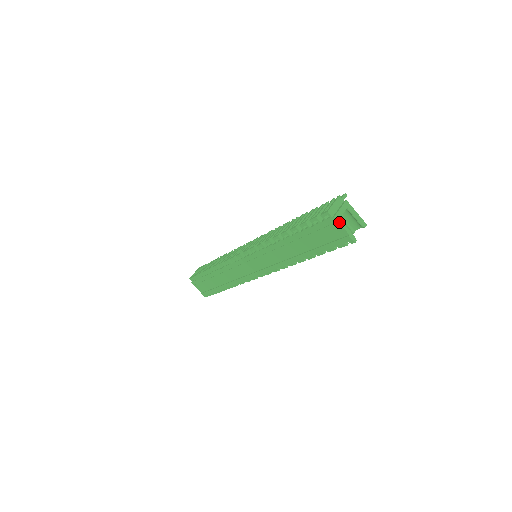
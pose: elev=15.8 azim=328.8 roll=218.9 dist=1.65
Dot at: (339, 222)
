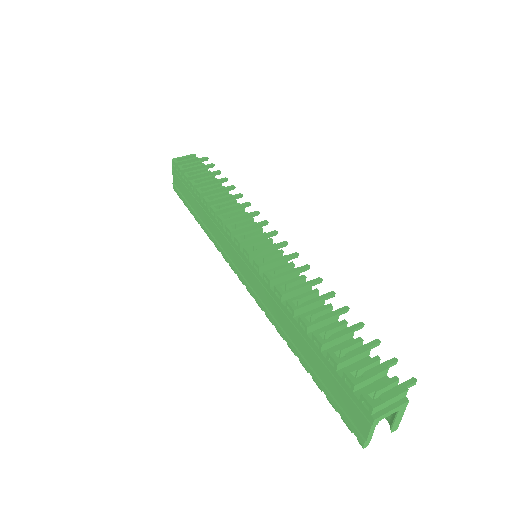
Dot at: (372, 426)
